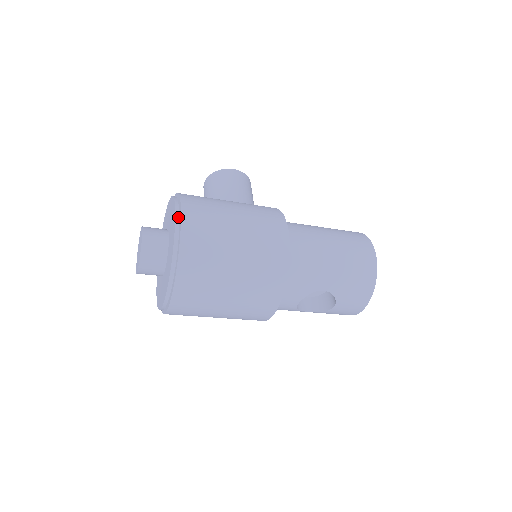
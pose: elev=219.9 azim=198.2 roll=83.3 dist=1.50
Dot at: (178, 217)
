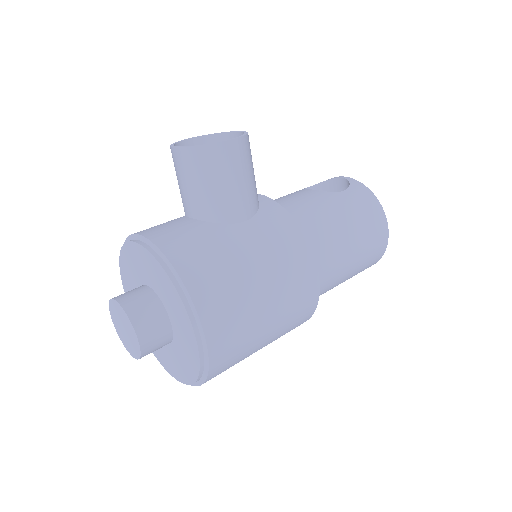
Dot at: (201, 344)
